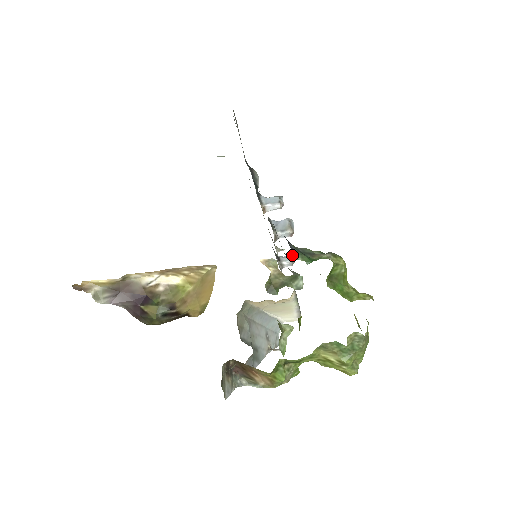
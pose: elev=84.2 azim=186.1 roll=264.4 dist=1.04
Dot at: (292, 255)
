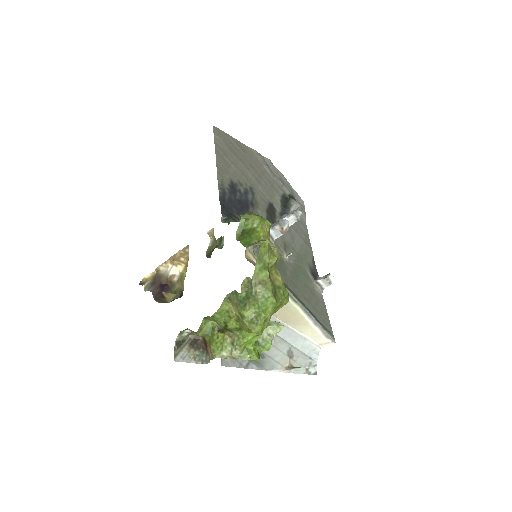
Dot at: (222, 221)
